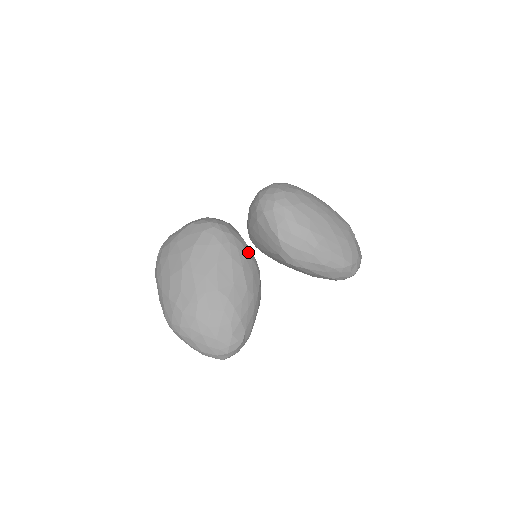
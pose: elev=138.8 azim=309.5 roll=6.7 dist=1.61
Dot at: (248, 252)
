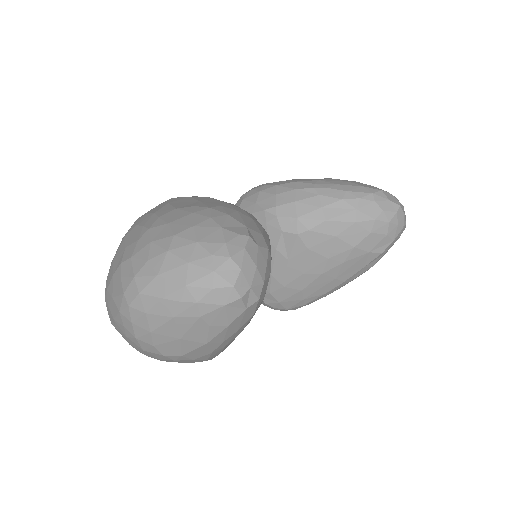
Dot at: occluded
